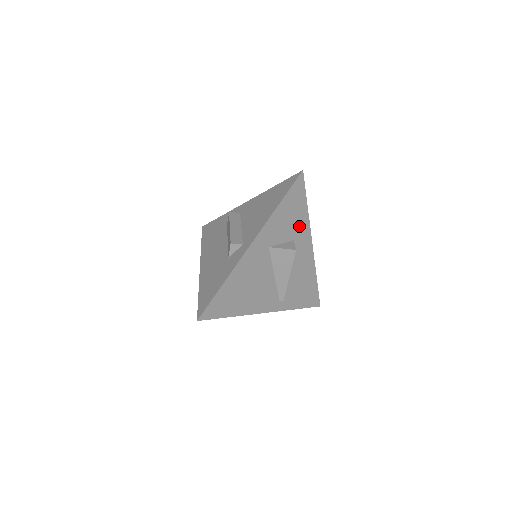
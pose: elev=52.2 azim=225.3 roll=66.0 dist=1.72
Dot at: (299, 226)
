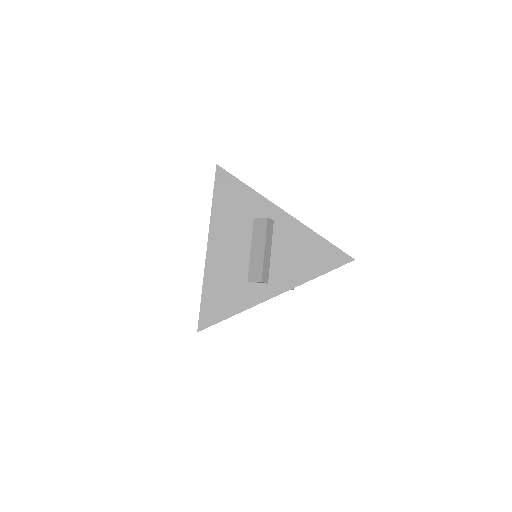
Dot at: occluded
